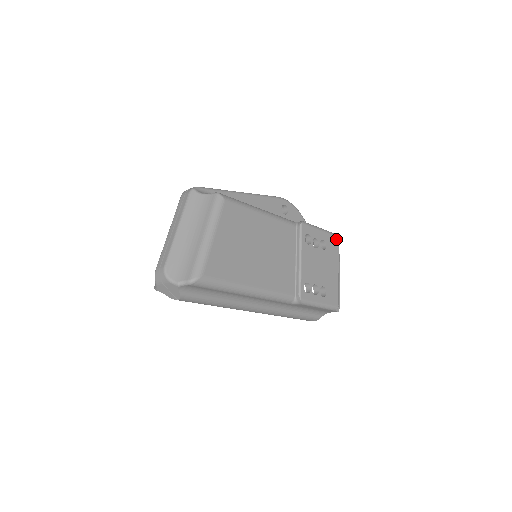
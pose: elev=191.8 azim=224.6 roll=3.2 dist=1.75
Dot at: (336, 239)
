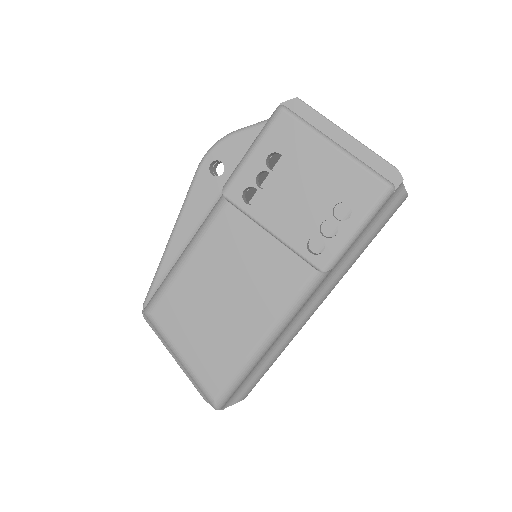
Dot at: (283, 117)
